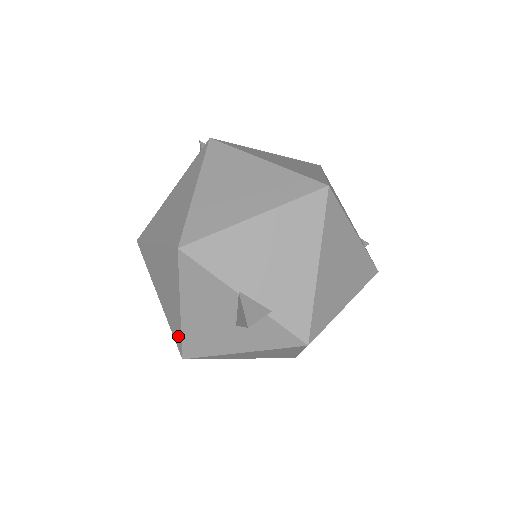
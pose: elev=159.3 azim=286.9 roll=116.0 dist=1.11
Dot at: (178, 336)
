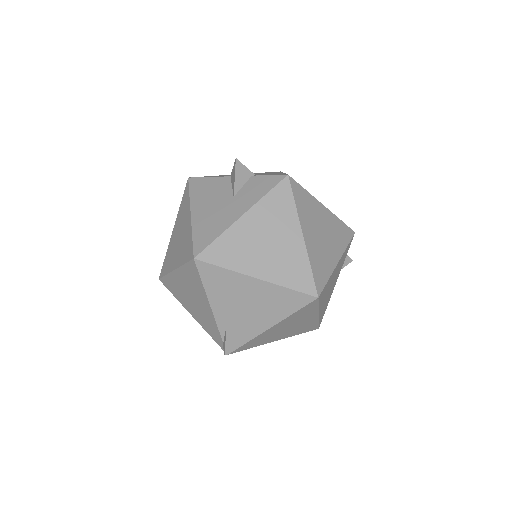
Dot at: (190, 245)
